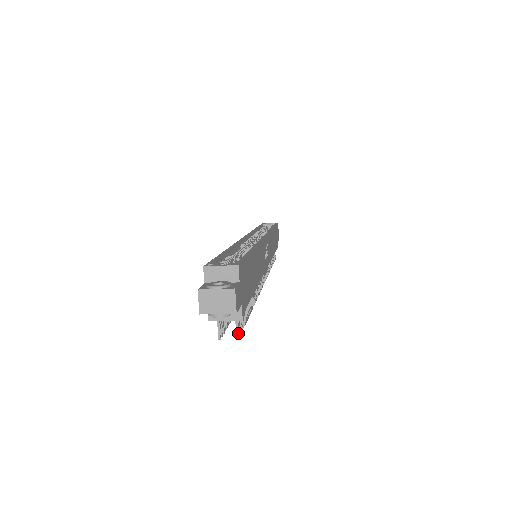
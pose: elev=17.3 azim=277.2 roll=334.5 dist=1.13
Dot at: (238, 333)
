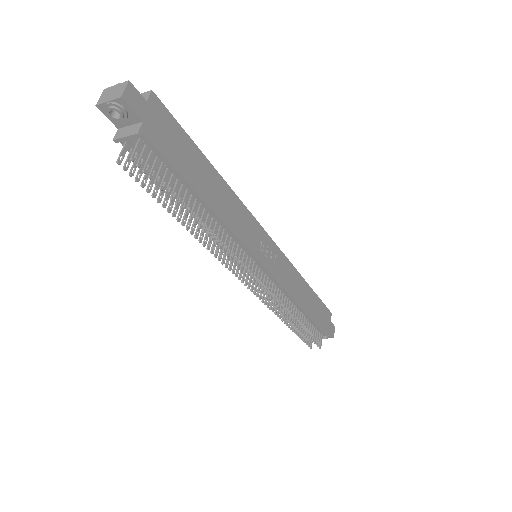
Dot at: occluded
